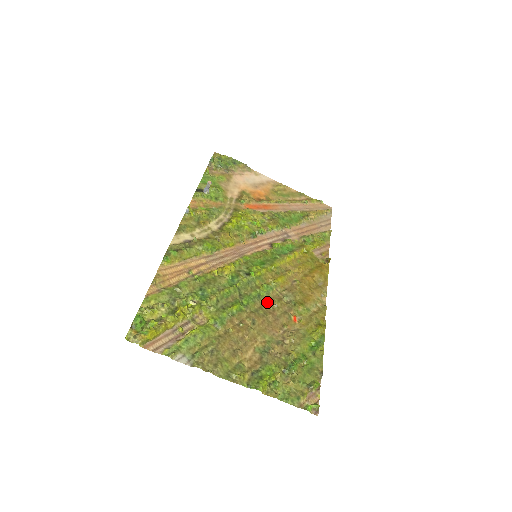
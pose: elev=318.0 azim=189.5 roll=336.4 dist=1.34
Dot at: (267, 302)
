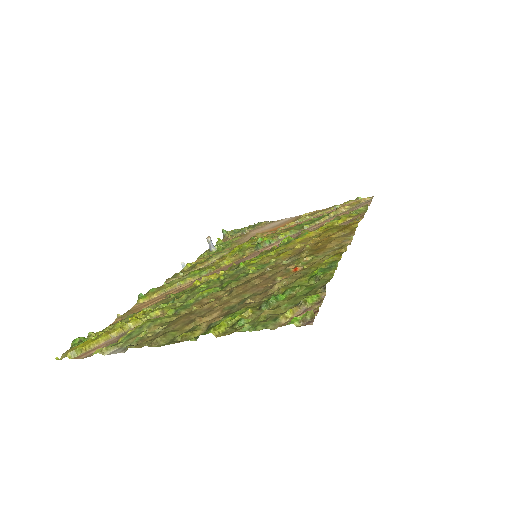
Dot at: (258, 275)
